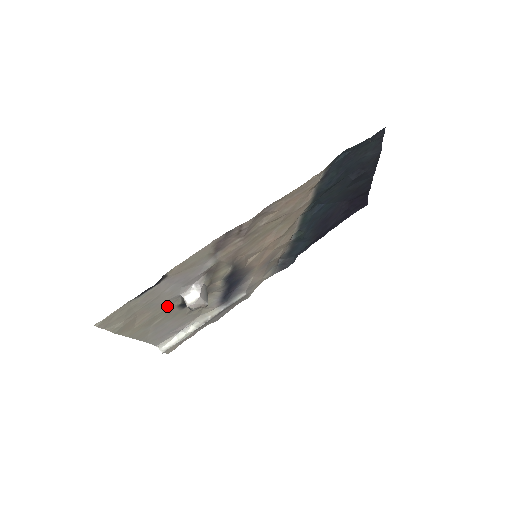
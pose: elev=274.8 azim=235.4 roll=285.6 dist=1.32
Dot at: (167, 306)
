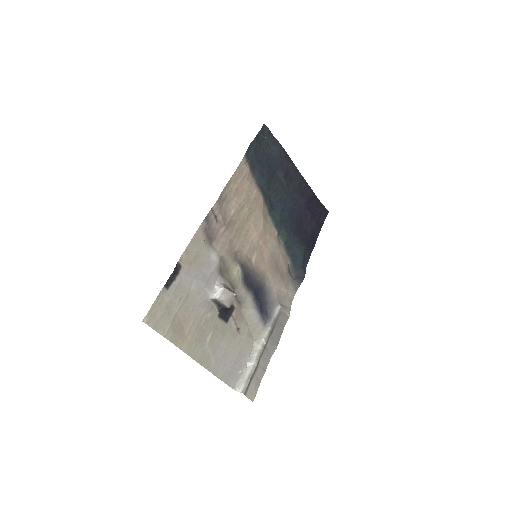
Dot at: (206, 314)
